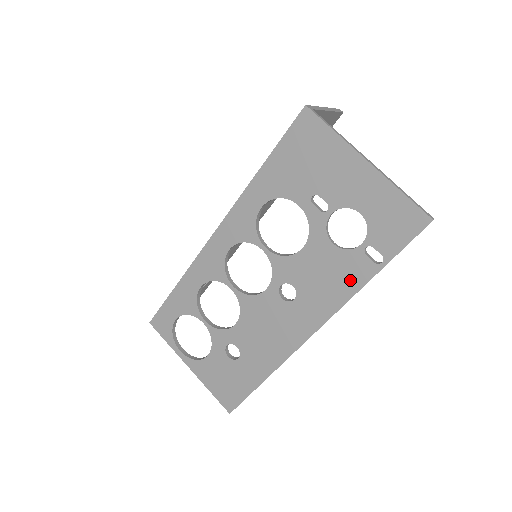
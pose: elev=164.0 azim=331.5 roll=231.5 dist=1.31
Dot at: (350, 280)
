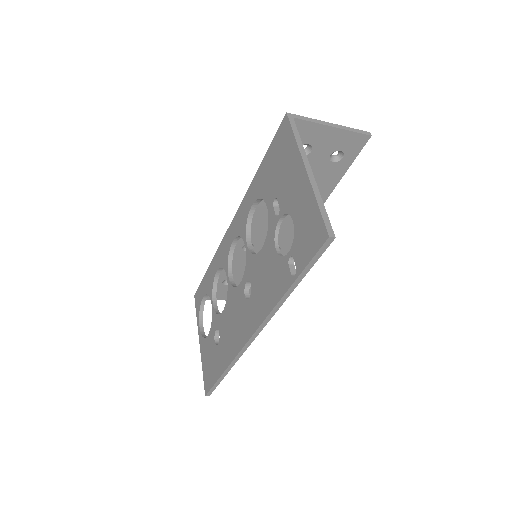
Dot at: (277, 288)
